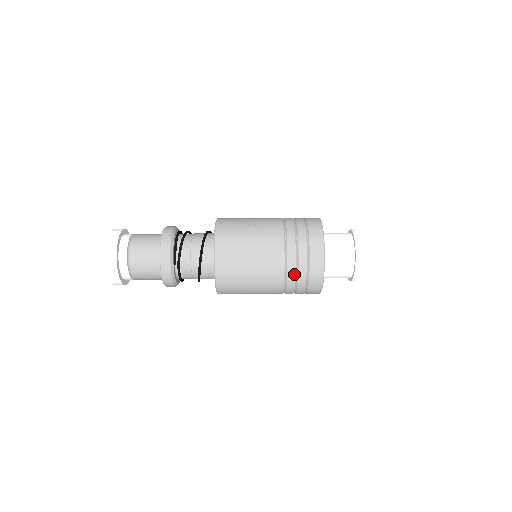
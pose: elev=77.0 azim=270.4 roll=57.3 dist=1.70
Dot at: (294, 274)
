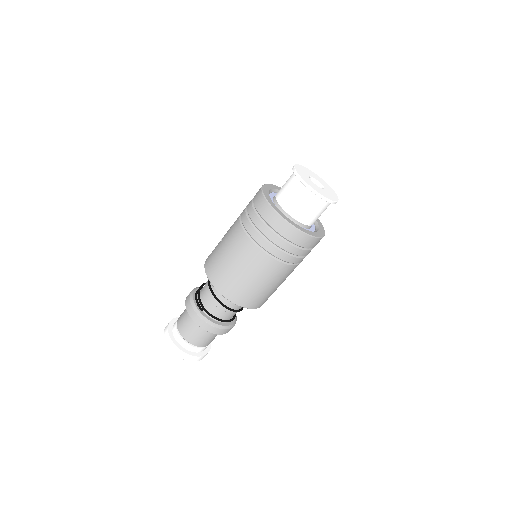
Dot at: (262, 238)
